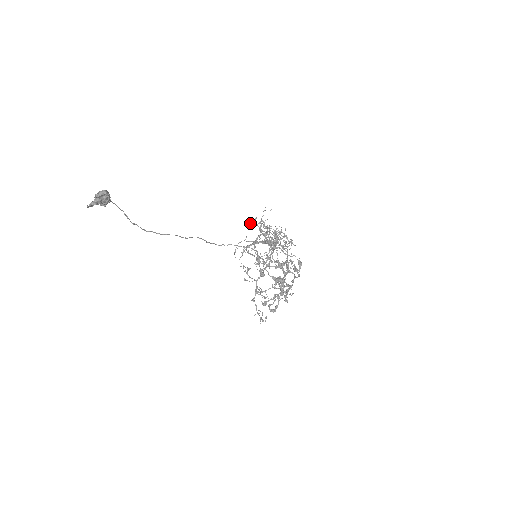
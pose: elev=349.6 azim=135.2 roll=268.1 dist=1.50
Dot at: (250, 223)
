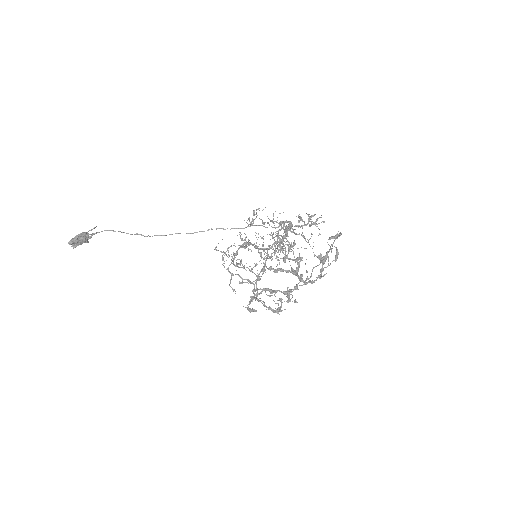
Dot at: occluded
